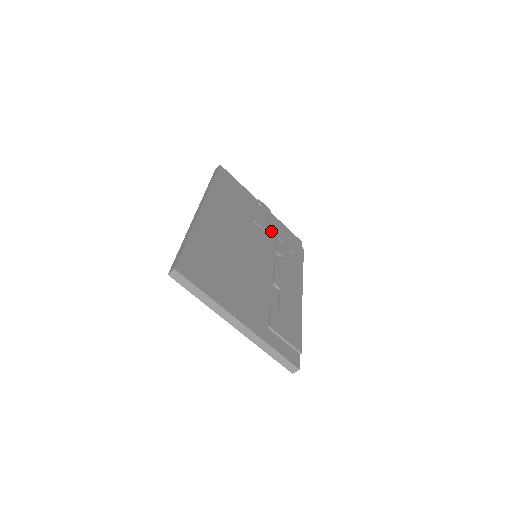
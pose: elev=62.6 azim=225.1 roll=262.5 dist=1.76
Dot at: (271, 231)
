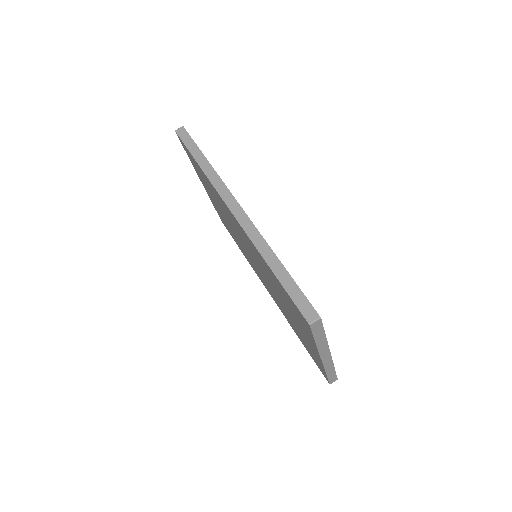
Dot at: occluded
